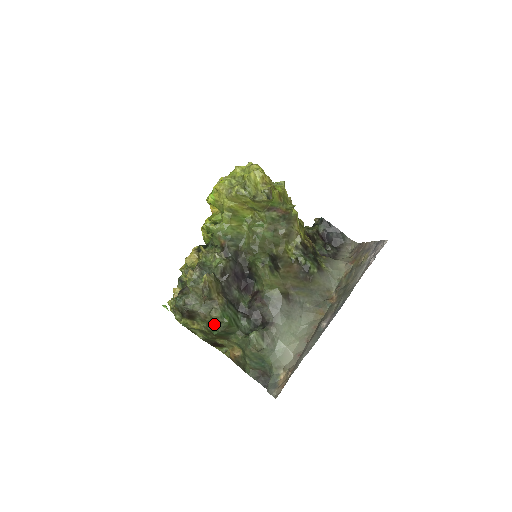
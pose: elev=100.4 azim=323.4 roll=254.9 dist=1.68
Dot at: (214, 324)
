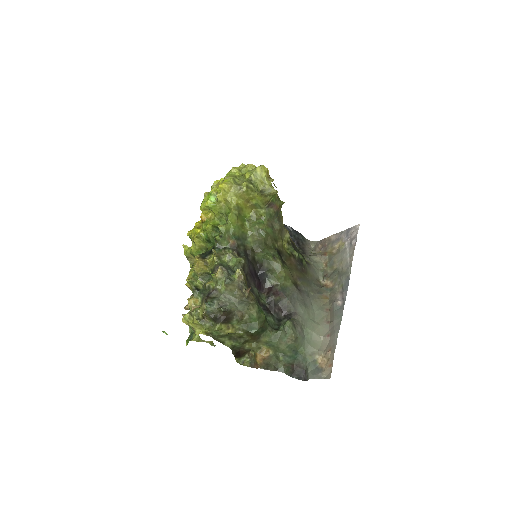
Dot at: (252, 321)
